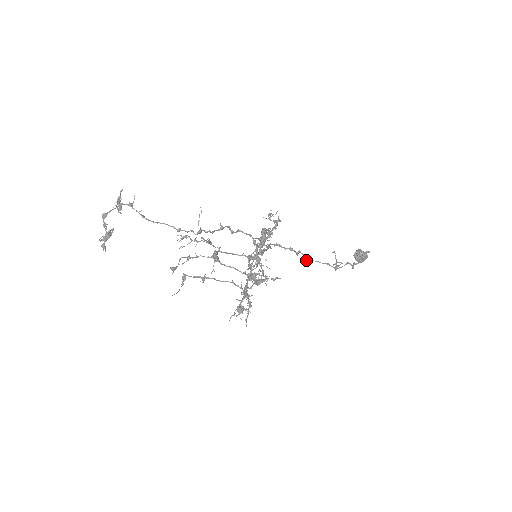
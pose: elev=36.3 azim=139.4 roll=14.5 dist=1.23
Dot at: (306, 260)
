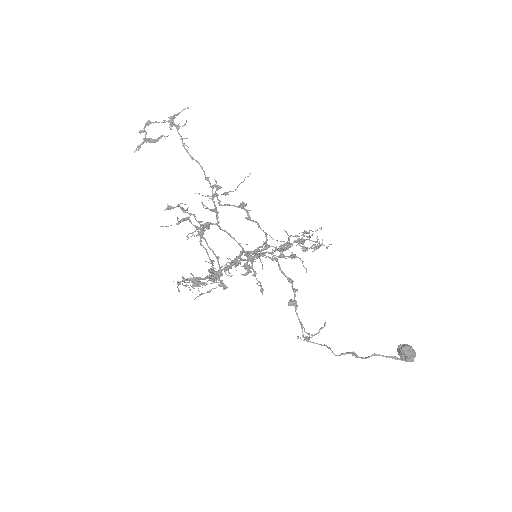
Dot at: (288, 303)
